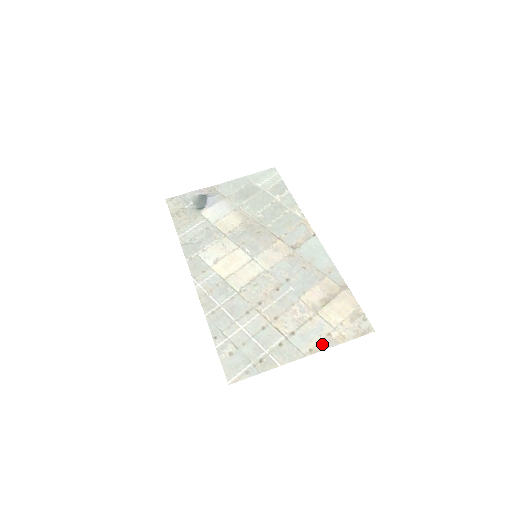
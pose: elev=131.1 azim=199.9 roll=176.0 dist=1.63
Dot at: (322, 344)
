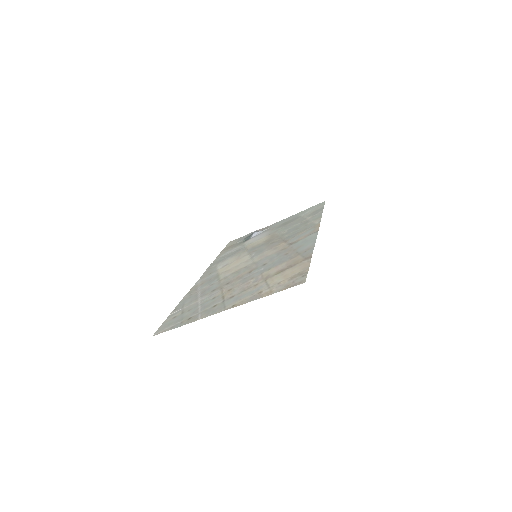
Dot at: (247, 300)
